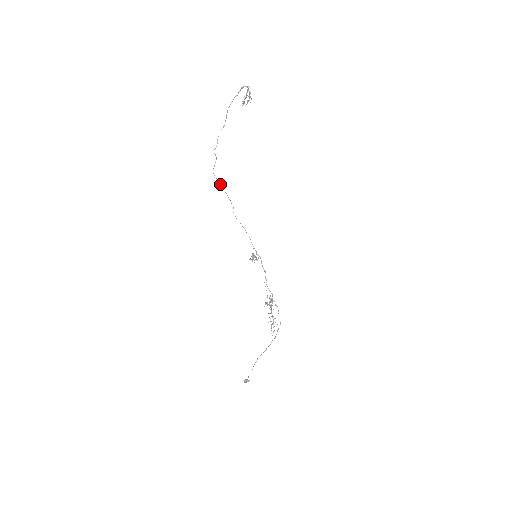
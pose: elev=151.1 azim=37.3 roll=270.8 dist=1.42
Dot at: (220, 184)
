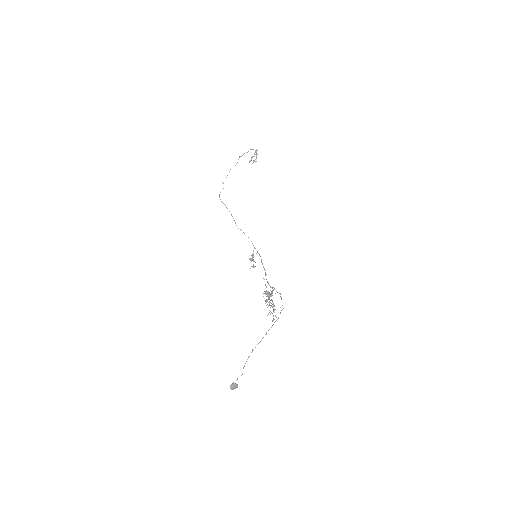
Dot at: (225, 205)
